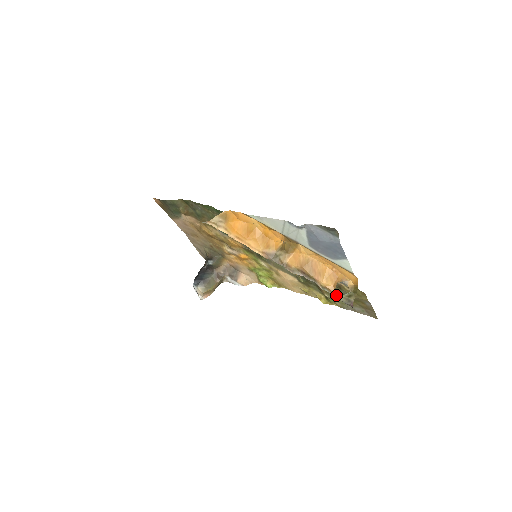
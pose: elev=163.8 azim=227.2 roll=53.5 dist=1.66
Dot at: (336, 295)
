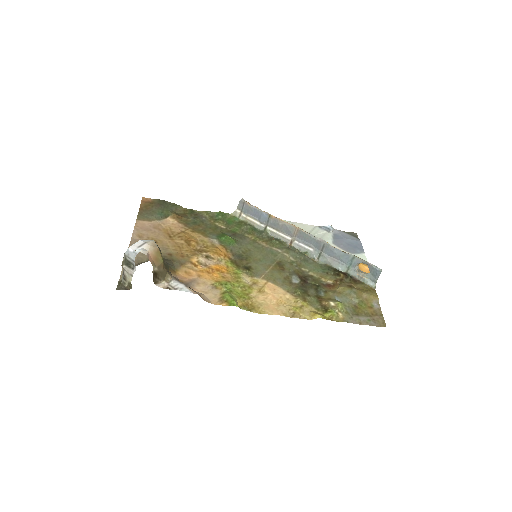
Dot at: (365, 261)
